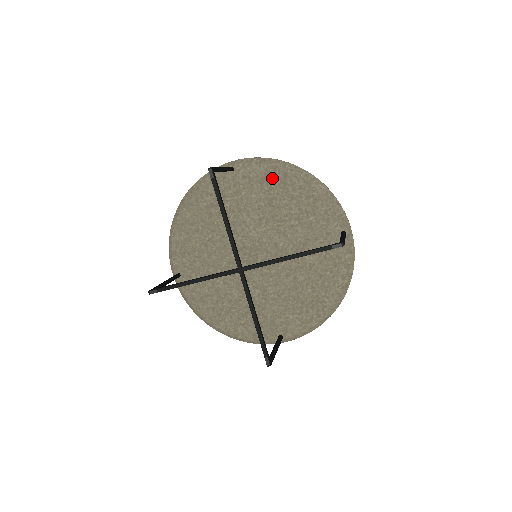
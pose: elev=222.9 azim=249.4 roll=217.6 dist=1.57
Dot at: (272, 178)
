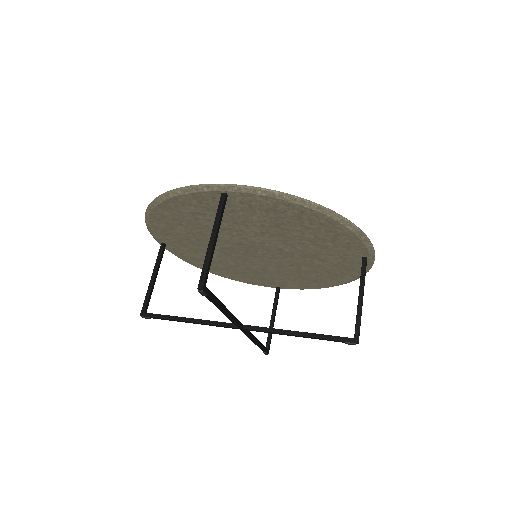
Dot at: (282, 211)
